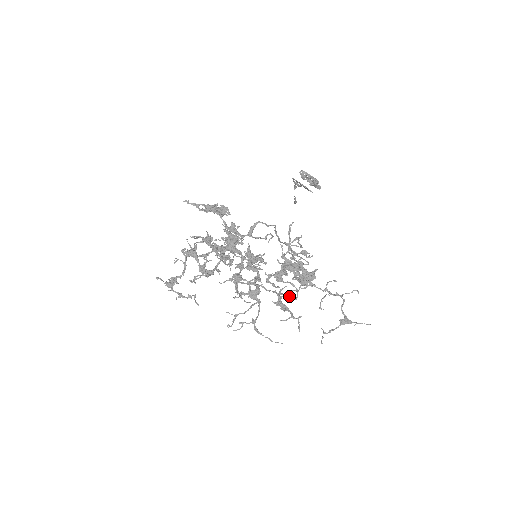
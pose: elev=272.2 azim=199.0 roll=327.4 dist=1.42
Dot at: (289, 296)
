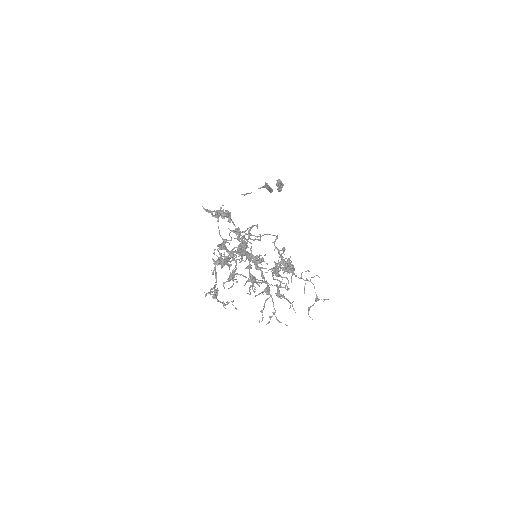
Dot at: (289, 288)
